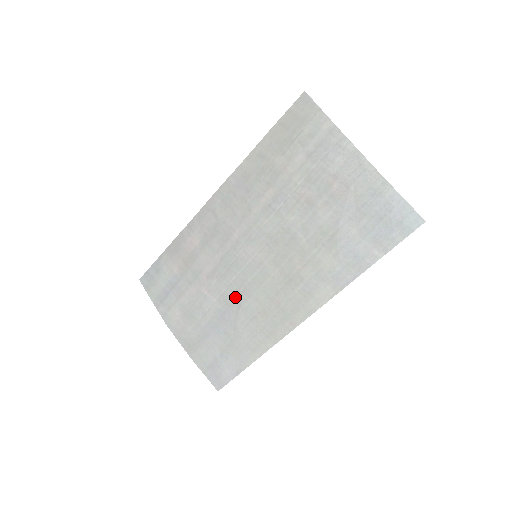
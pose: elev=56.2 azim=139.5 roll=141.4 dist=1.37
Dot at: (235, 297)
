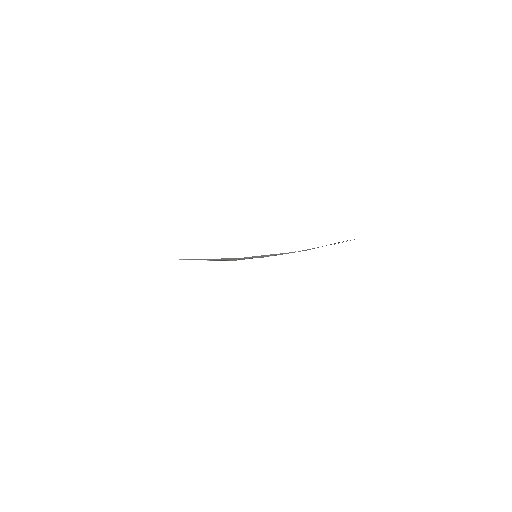
Dot at: occluded
